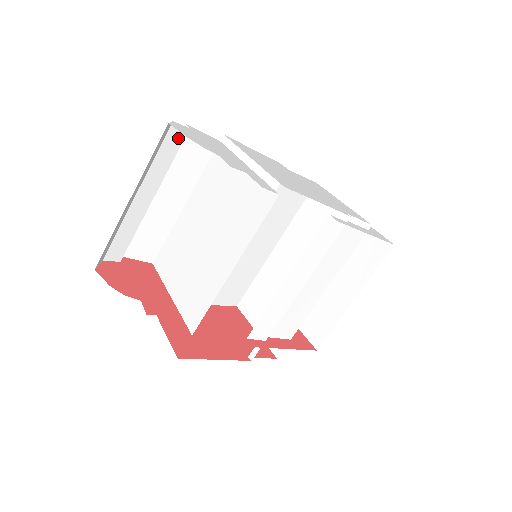
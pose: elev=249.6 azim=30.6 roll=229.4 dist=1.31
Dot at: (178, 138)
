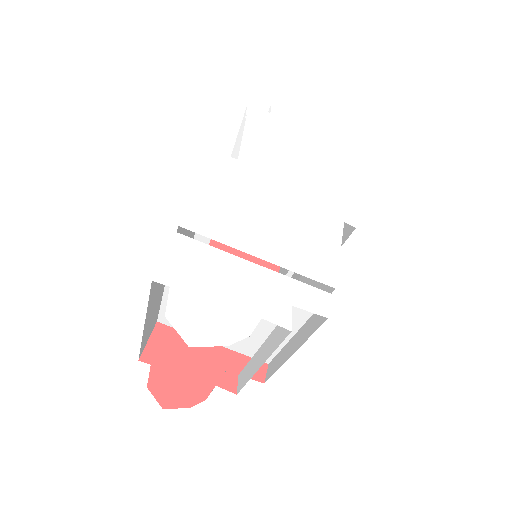
Dot at: occluded
